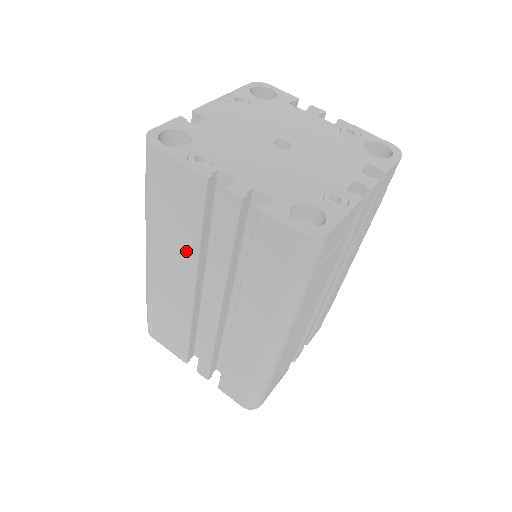
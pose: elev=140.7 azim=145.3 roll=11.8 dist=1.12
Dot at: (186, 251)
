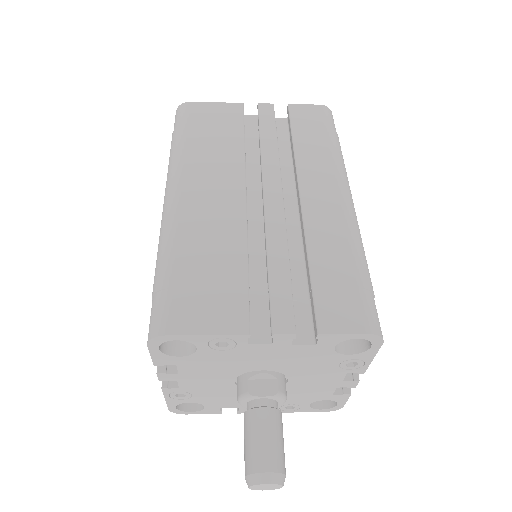
Dot at: occluded
